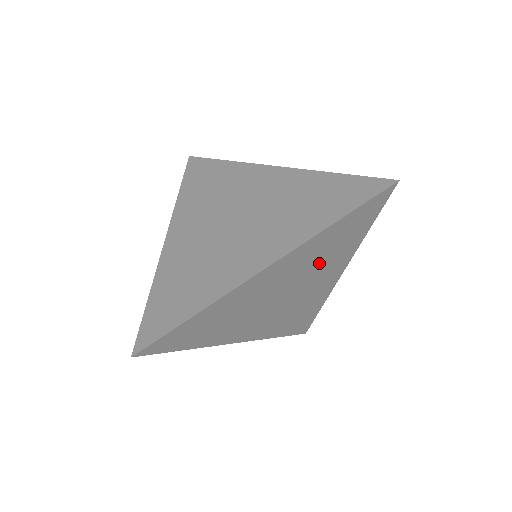
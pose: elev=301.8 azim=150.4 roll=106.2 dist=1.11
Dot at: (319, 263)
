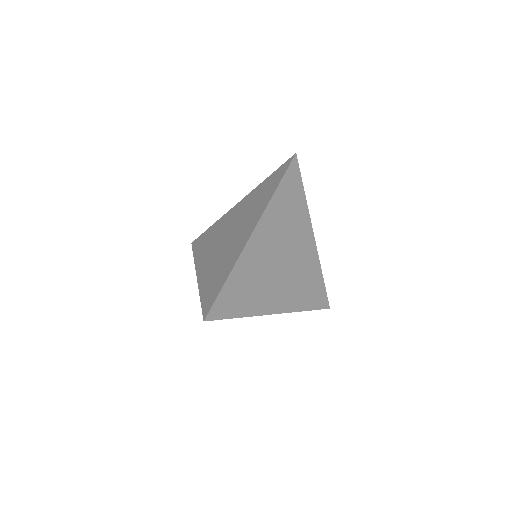
Dot at: (289, 227)
